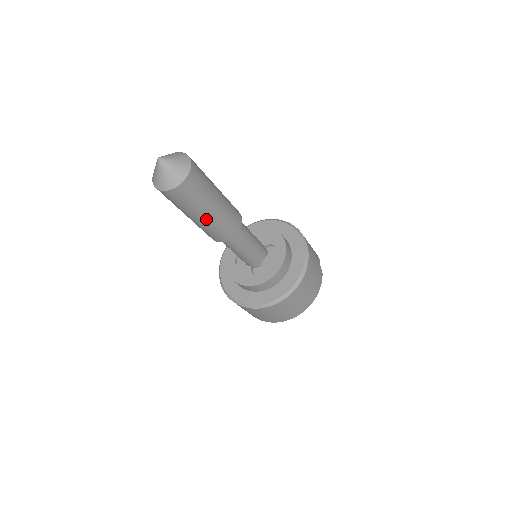
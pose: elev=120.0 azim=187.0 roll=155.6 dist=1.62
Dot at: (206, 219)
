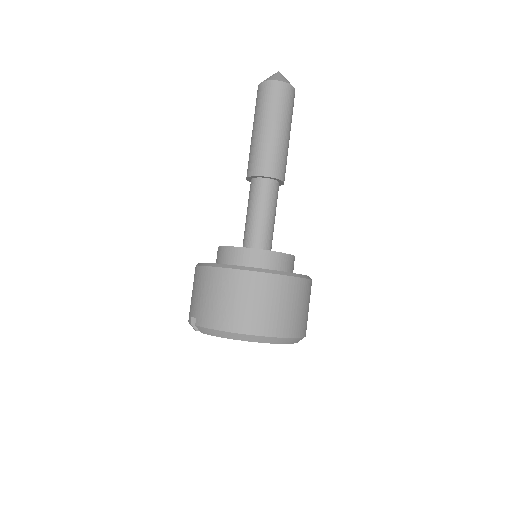
Dot at: (282, 135)
